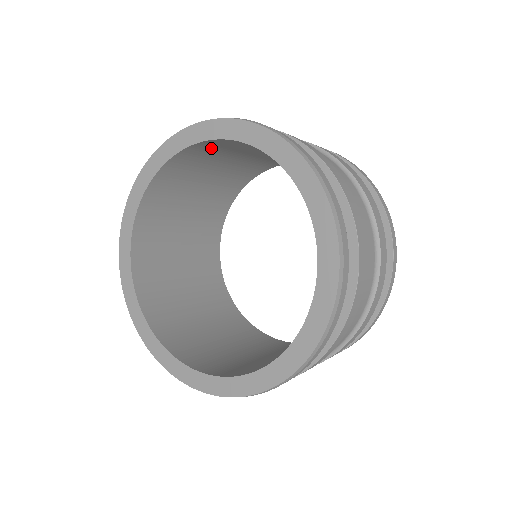
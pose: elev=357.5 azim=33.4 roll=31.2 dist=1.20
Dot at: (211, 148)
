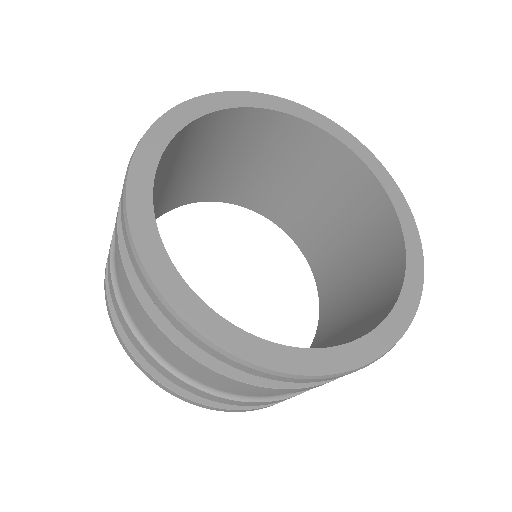
Dot at: (188, 139)
